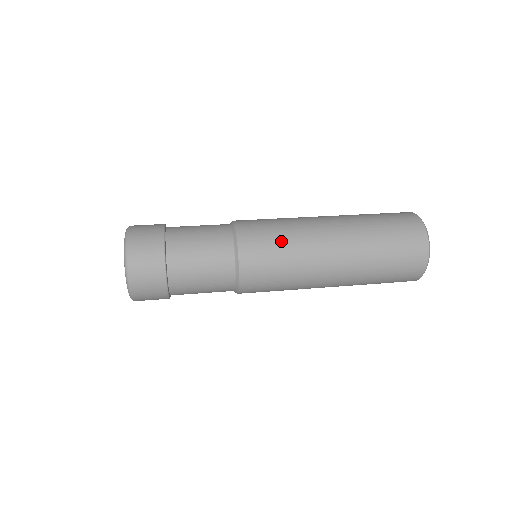
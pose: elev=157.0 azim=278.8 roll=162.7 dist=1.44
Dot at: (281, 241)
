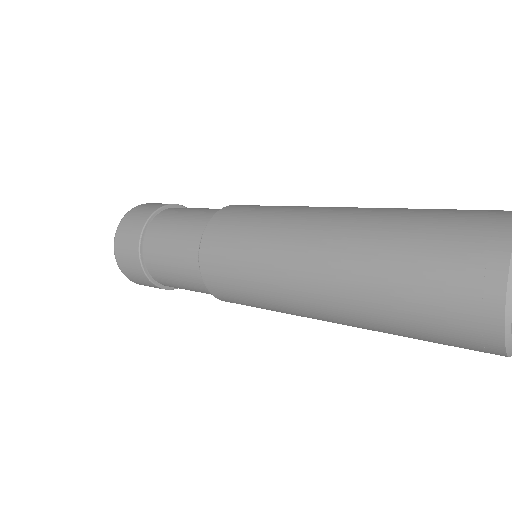
Dot at: (253, 228)
